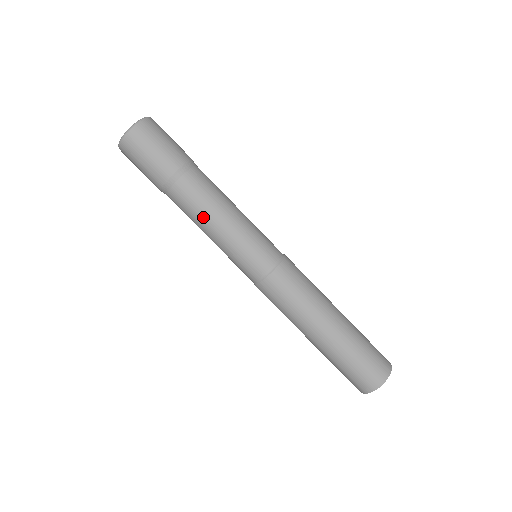
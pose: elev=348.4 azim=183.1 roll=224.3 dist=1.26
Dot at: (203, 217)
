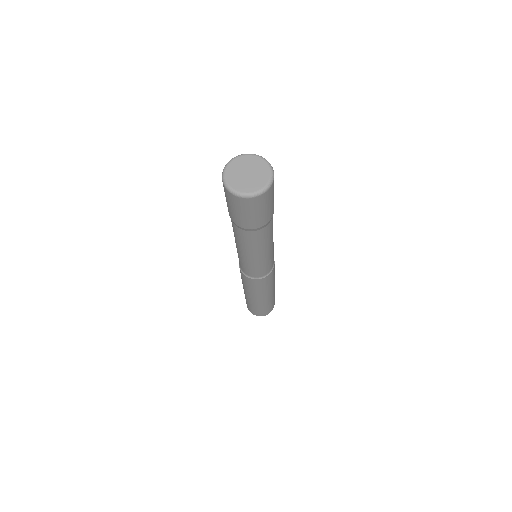
Dot at: (240, 245)
